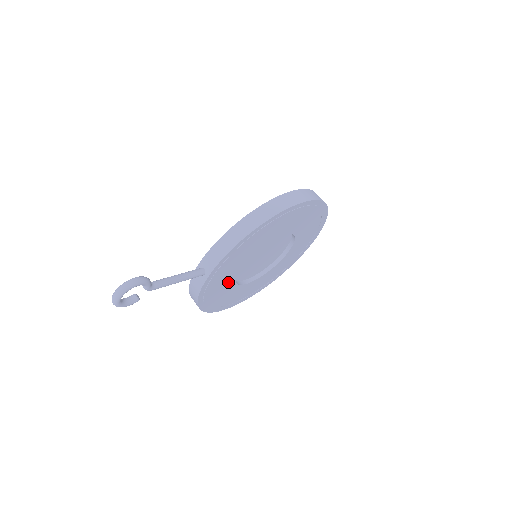
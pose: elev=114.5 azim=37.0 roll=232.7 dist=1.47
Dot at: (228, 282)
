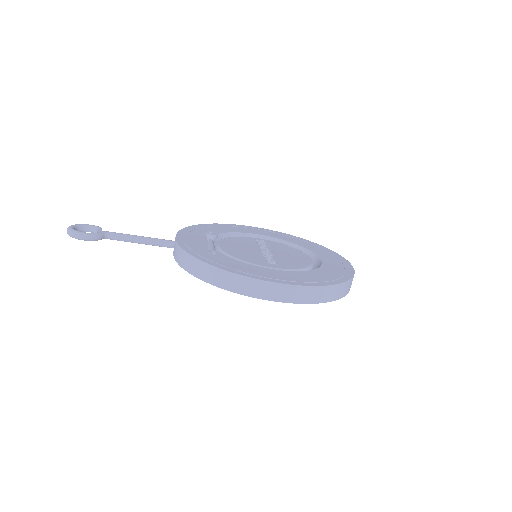
Dot at: occluded
